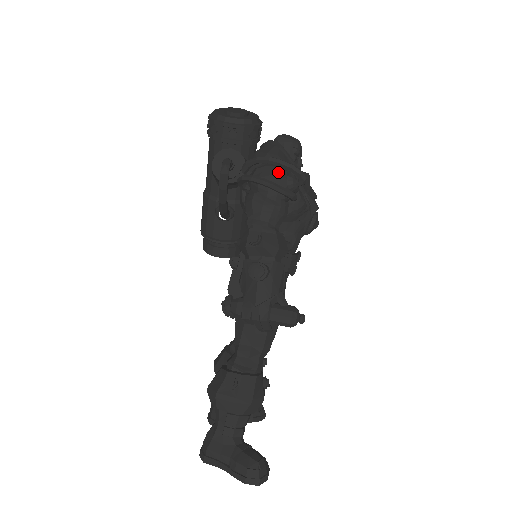
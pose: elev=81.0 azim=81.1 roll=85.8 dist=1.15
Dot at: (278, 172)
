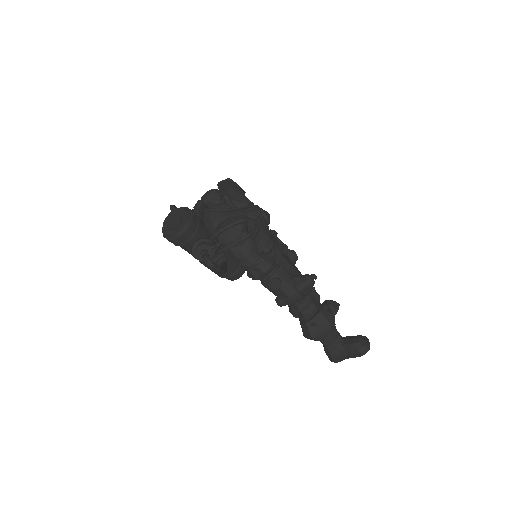
Dot at: (229, 230)
